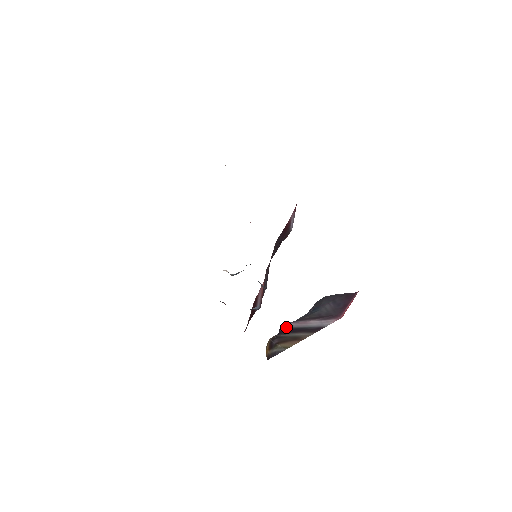
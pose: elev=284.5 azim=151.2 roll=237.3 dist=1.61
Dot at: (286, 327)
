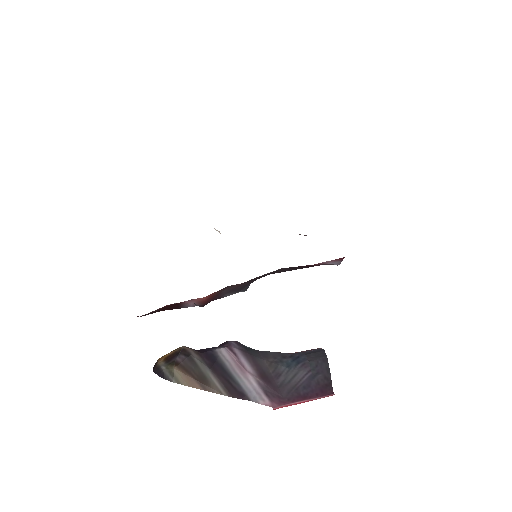
Dot at: (218, 353)
